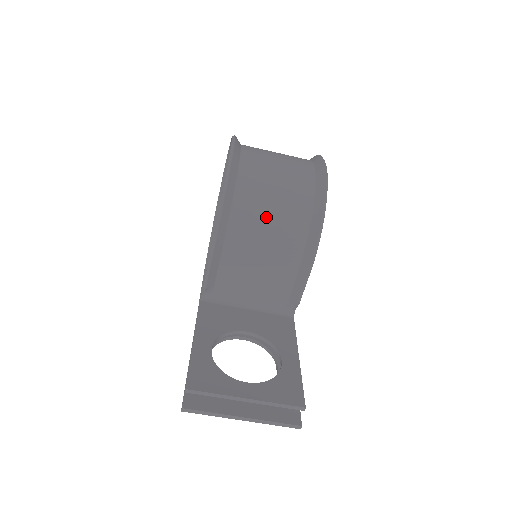
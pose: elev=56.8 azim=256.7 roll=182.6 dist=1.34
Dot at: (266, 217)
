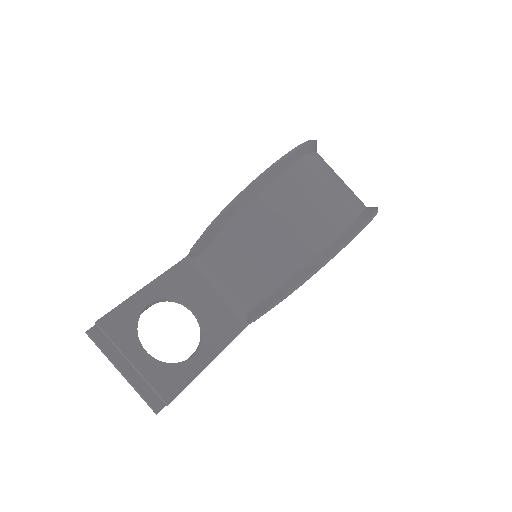
Dot at: (265, 238)
